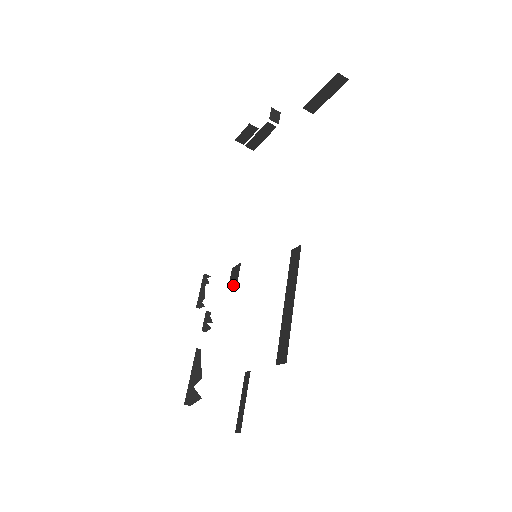
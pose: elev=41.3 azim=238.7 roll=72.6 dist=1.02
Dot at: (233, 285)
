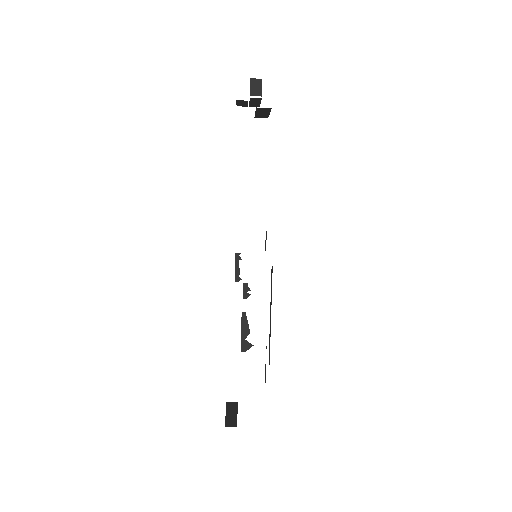
Dot at: occluded
